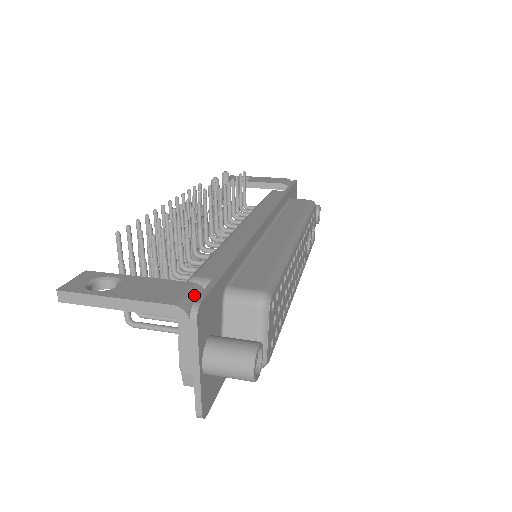
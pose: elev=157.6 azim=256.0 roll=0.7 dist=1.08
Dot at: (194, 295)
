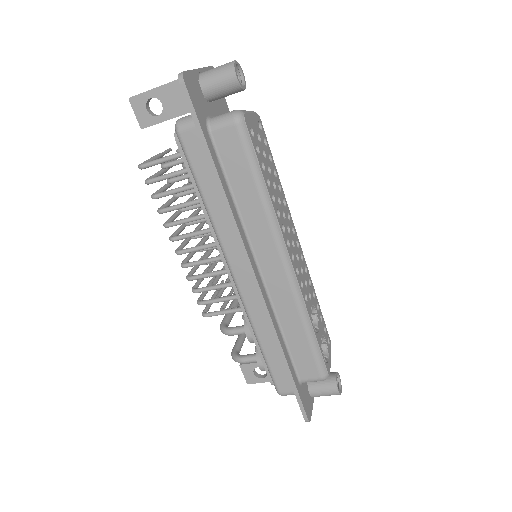
Dot at: occluded
